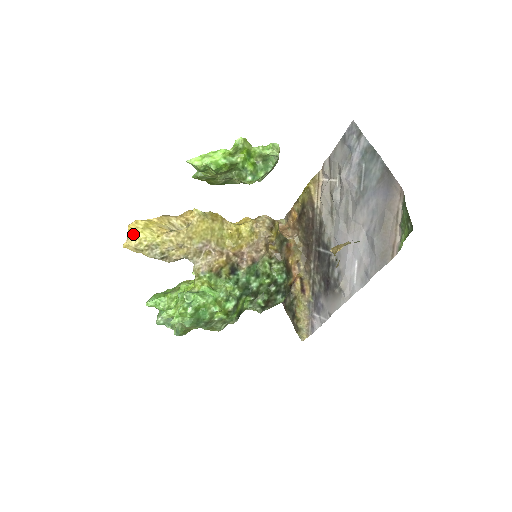
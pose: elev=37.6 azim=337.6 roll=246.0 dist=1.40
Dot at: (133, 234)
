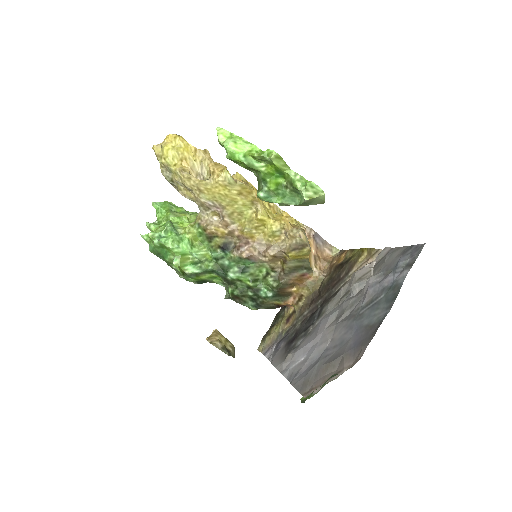
Dot at: (163, 144)
